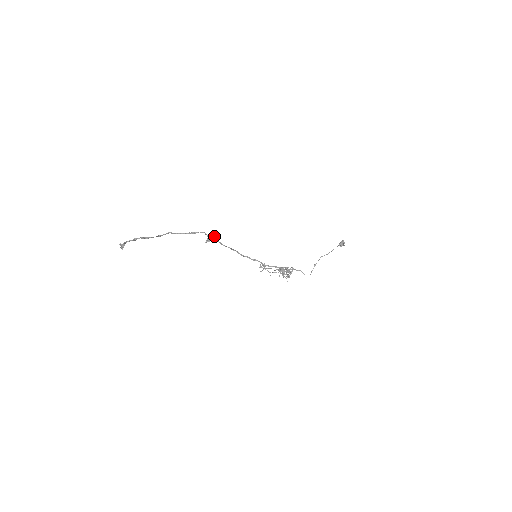
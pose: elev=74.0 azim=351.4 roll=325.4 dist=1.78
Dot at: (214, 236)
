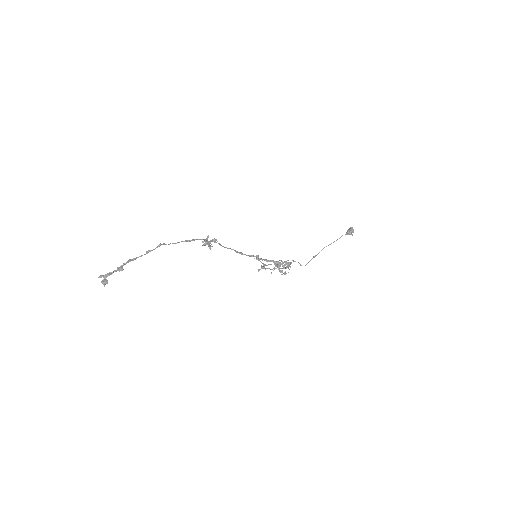
Dot at: (214, 240)
